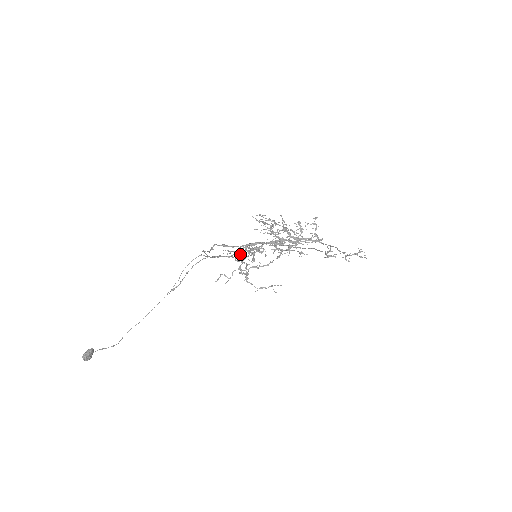
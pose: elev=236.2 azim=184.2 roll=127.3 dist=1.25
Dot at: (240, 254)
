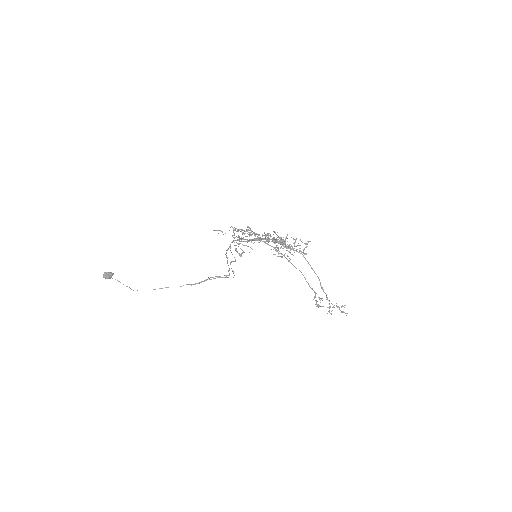
Dot at: (242, 233)
